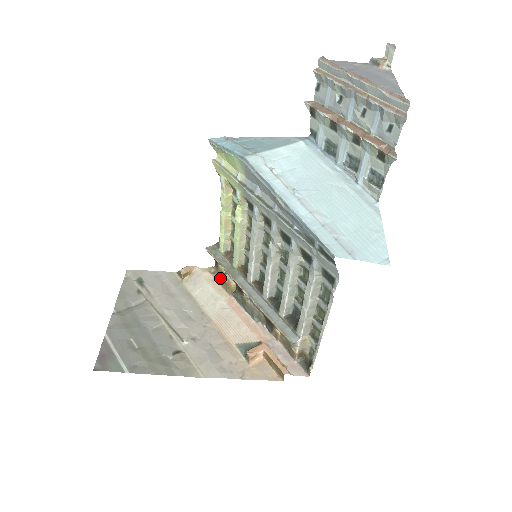
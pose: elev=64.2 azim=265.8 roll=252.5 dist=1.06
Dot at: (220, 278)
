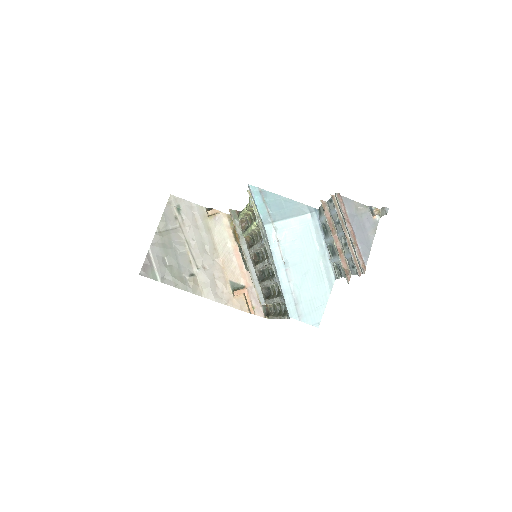
Dot at: (233, 229)
